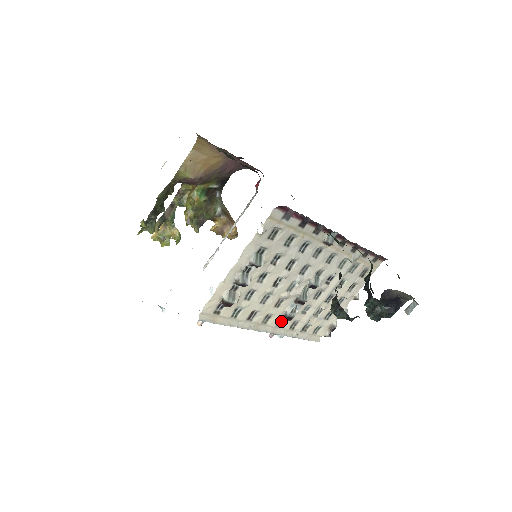
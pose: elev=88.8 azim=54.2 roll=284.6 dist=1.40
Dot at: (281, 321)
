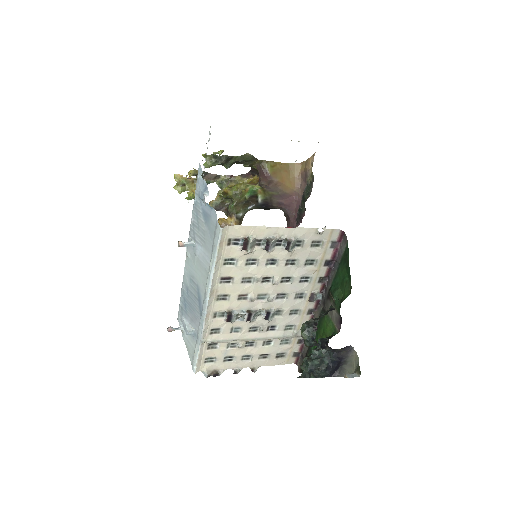
Dot at: (219, 314)
